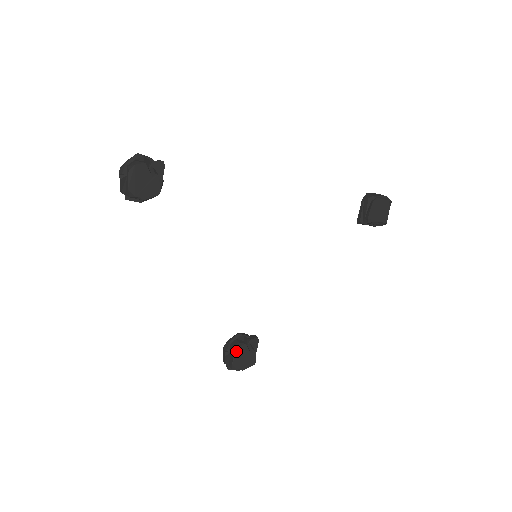
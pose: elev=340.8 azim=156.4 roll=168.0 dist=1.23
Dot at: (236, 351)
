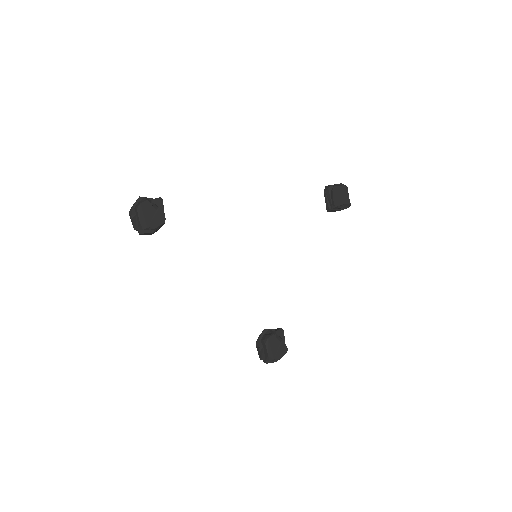
Dot at: (267, 343)
